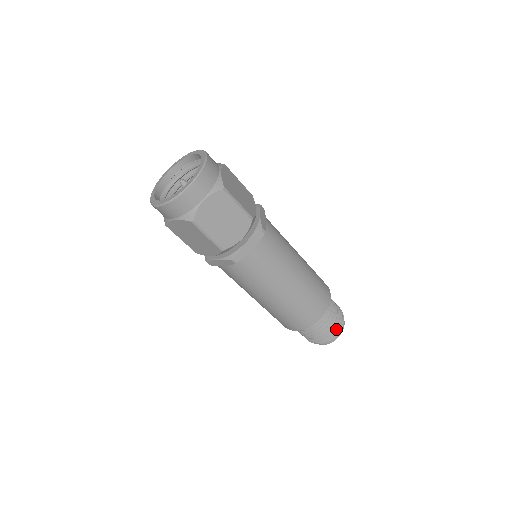
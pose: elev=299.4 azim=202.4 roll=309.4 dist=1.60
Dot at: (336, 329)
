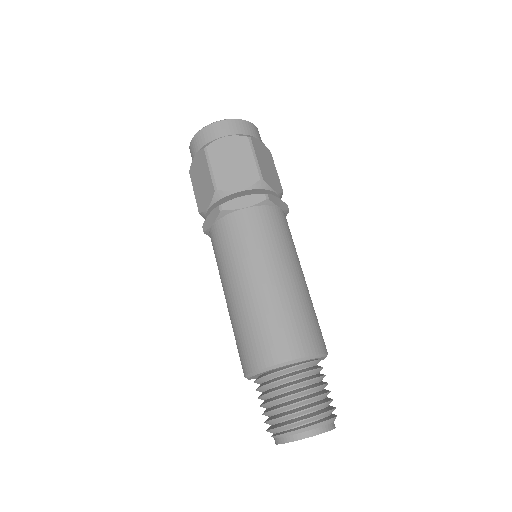
Dot at: (309, 415)
